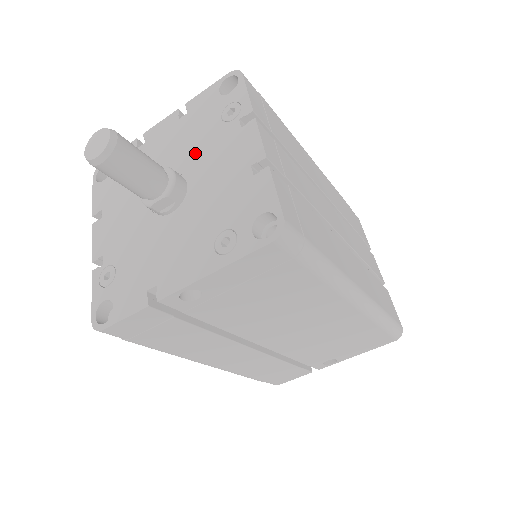
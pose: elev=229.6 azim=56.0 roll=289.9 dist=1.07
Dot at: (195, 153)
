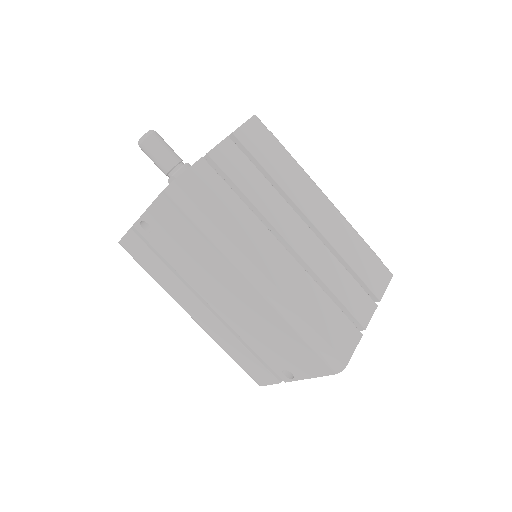
Dot at: occluded
